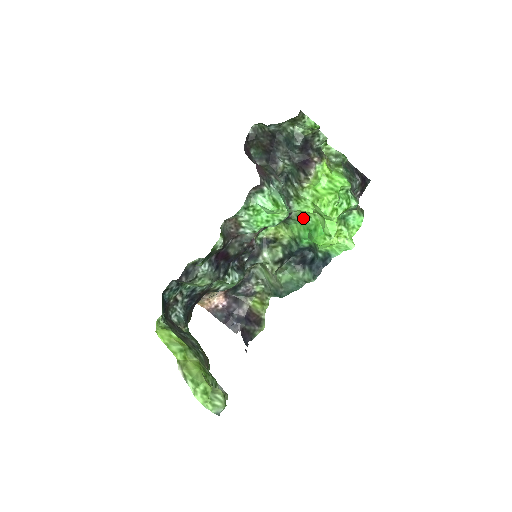
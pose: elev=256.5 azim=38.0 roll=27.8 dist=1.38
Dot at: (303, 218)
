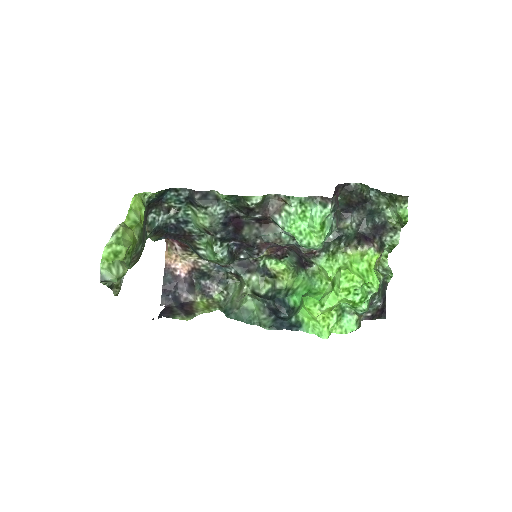
Dot at: (315, 279)
